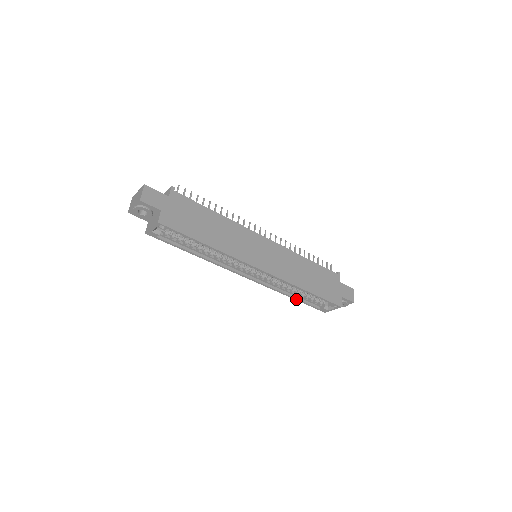
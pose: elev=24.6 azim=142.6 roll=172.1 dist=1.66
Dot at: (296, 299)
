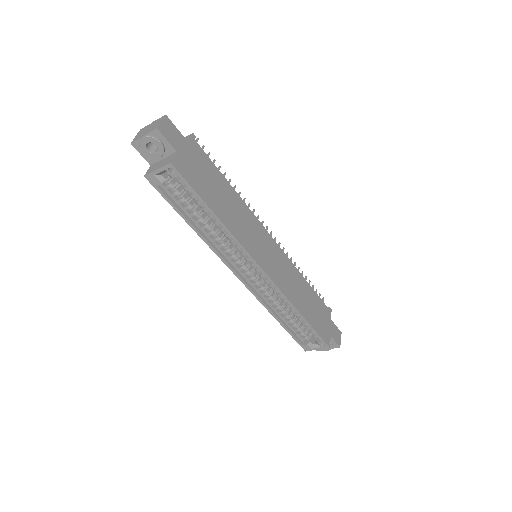
Dot at: (282, 324)
